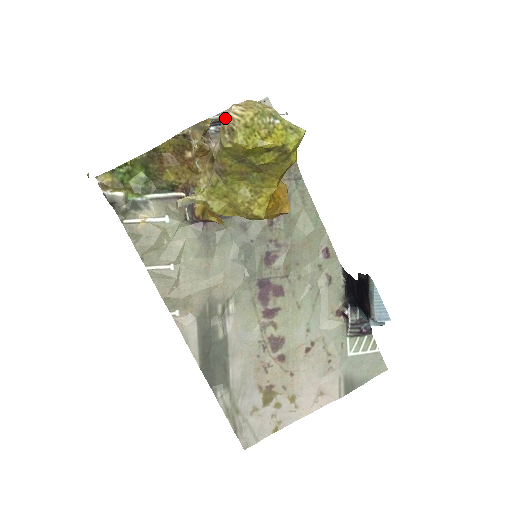
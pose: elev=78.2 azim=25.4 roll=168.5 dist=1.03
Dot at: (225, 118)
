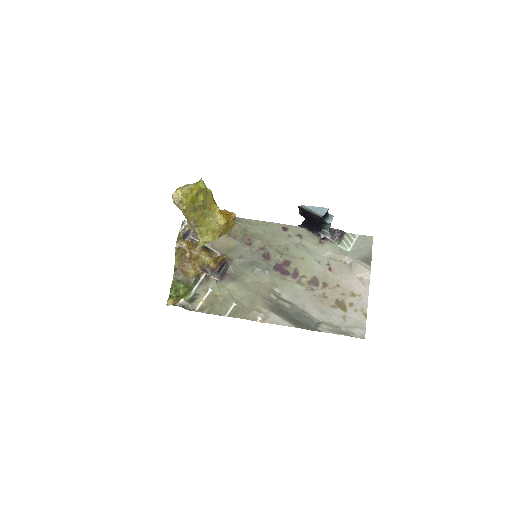
Dot at: (174, 201)
